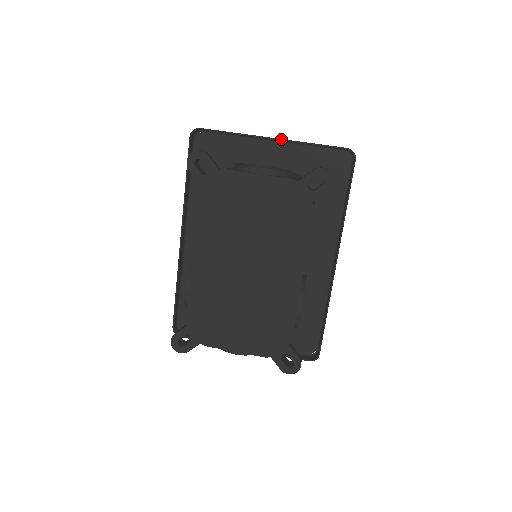
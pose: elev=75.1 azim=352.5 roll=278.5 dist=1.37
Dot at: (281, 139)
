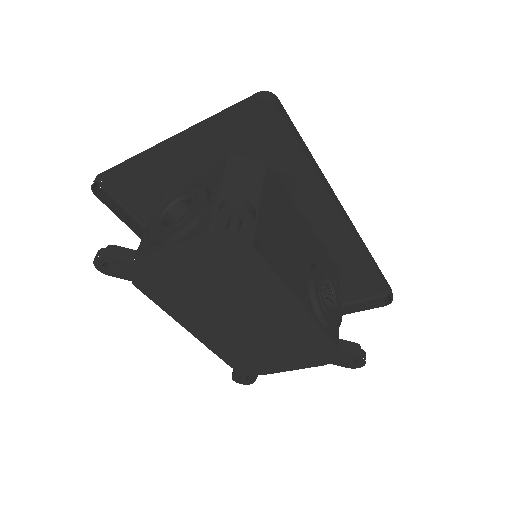
Dot at: (175, 141)
